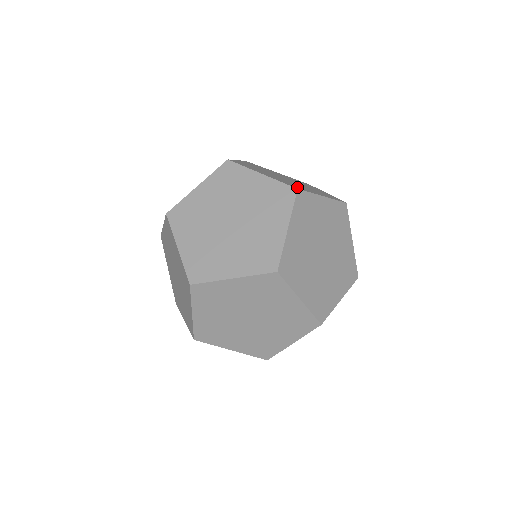
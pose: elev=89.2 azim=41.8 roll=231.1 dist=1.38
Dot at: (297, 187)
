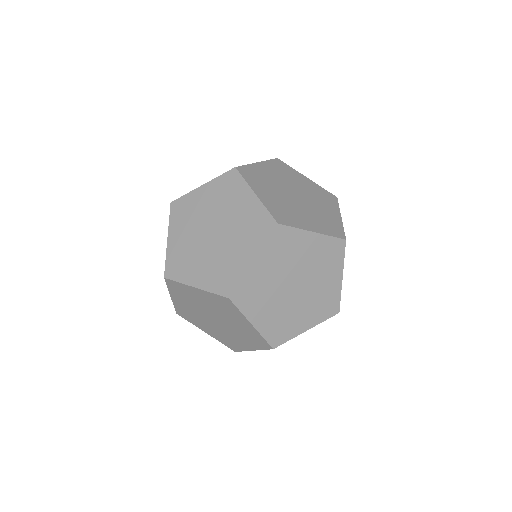
Dot at: occluded
